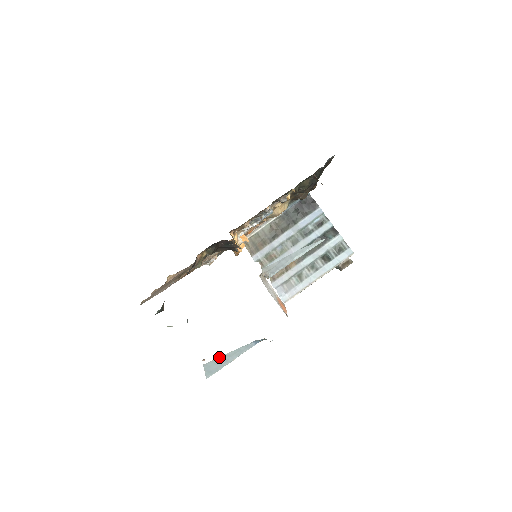
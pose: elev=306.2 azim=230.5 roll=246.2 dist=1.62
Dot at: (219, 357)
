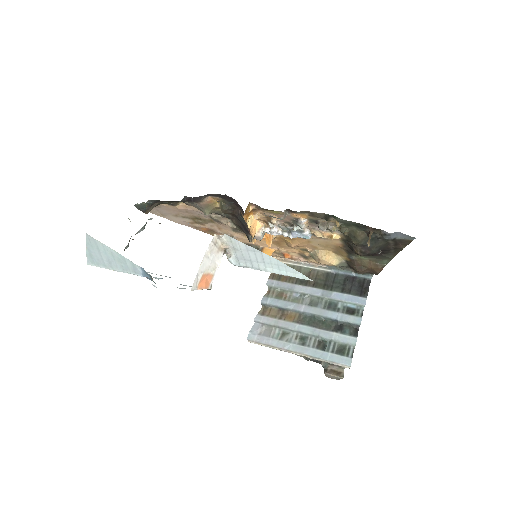
Dot at: (104, 244)
